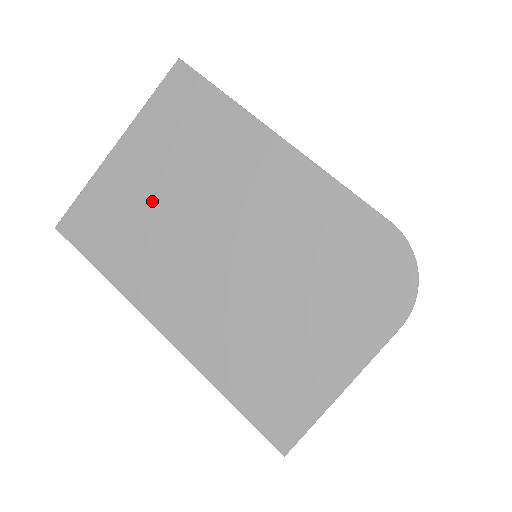
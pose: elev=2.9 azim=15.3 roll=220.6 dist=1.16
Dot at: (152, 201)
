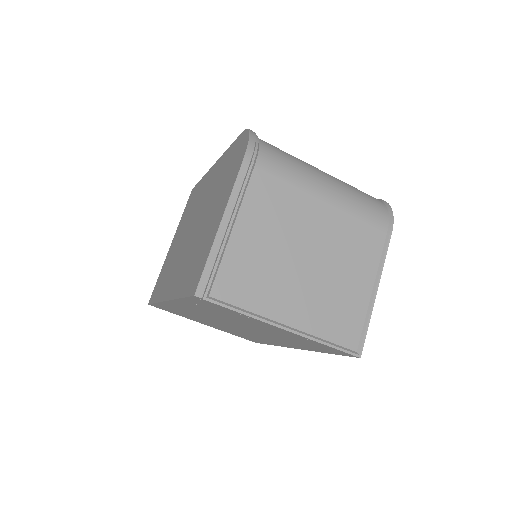
Dot at: occluded
